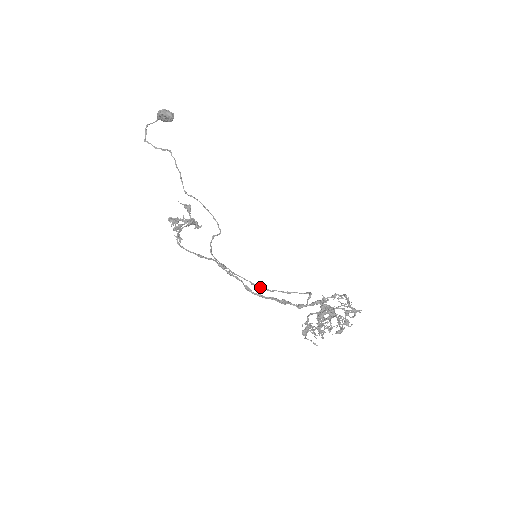
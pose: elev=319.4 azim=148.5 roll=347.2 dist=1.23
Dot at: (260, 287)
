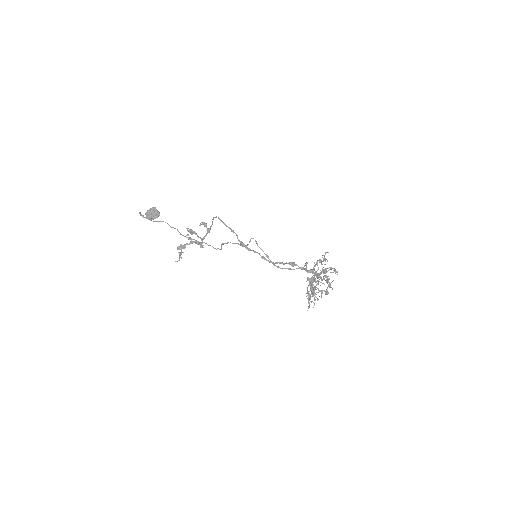
Dot at: occluded
